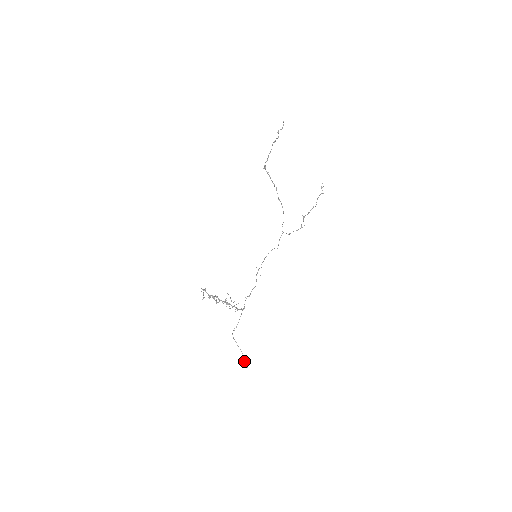
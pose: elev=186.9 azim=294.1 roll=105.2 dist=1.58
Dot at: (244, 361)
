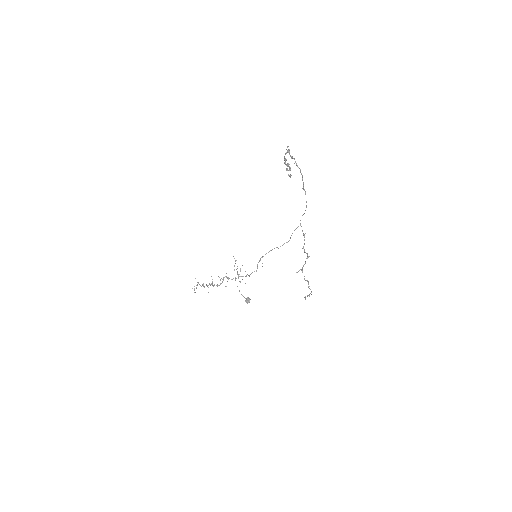
Dot at: (247, 299)
